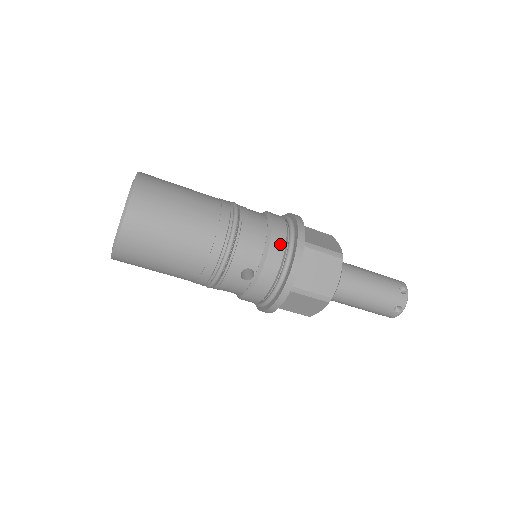
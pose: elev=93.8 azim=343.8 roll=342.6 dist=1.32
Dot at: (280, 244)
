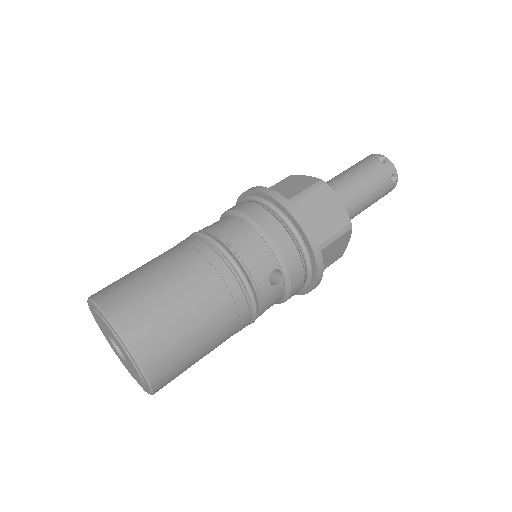
Dot at: (274, 224)
